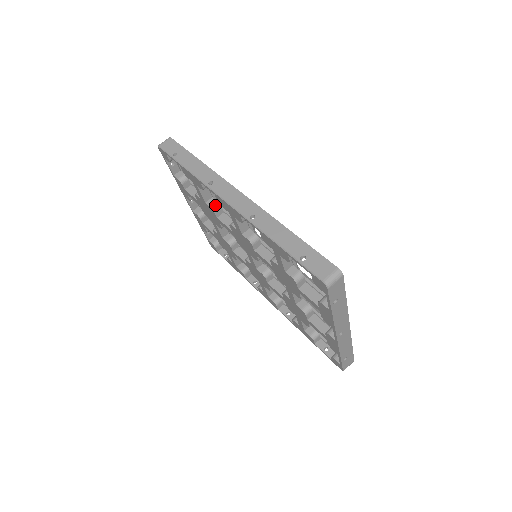
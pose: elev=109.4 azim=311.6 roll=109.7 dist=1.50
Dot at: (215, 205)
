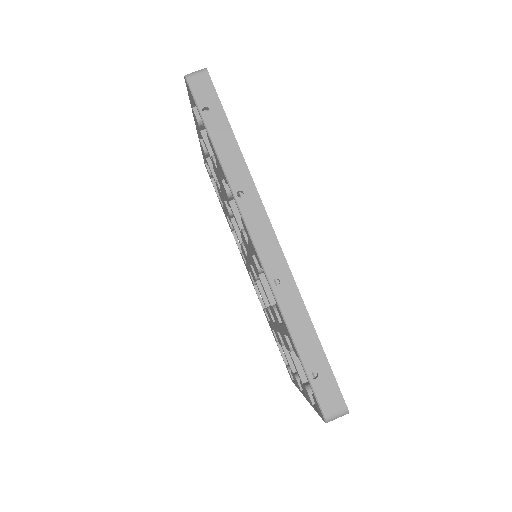
Dot at: occluded
